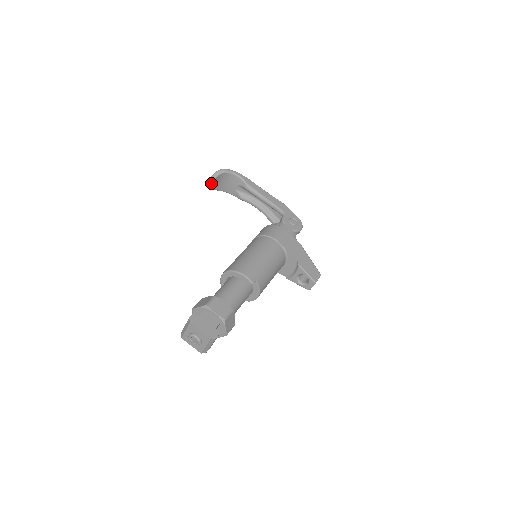
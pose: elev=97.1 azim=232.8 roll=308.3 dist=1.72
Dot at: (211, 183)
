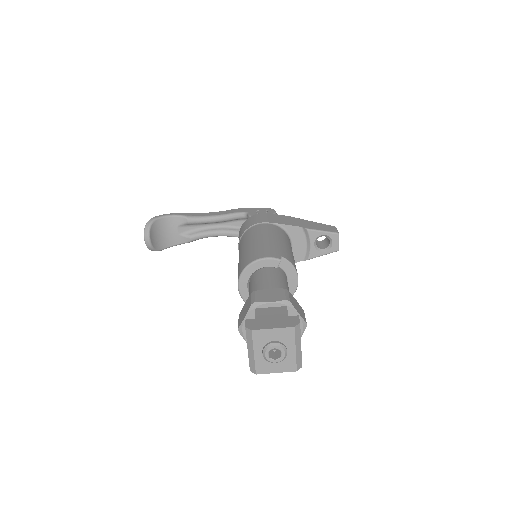
Dot at: (148, 242)
